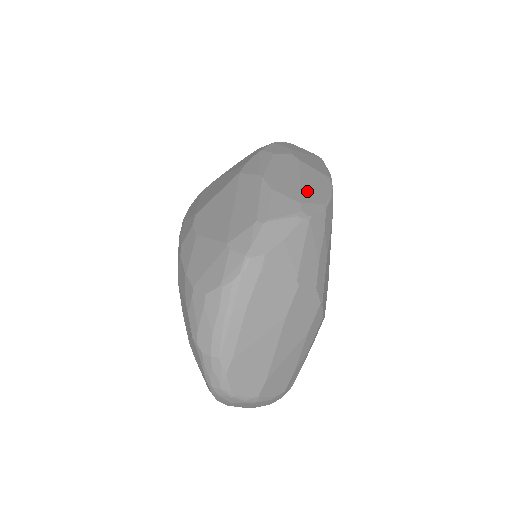
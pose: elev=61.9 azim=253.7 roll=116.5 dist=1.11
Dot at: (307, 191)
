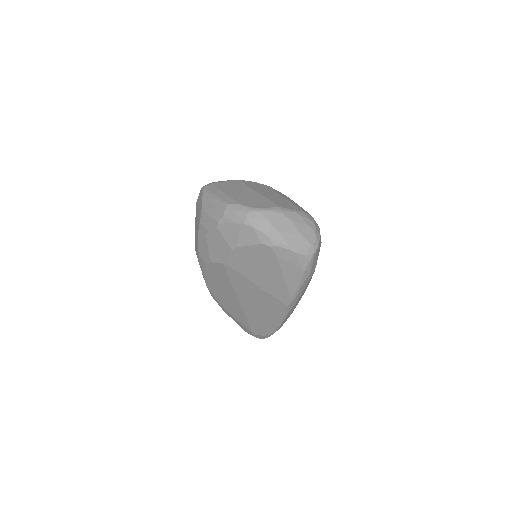
Dot at: occluded
